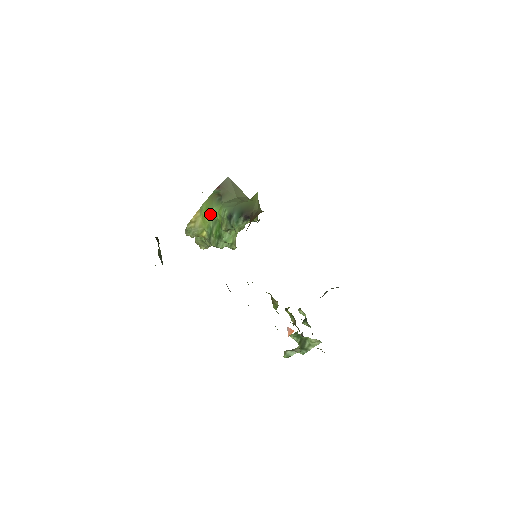
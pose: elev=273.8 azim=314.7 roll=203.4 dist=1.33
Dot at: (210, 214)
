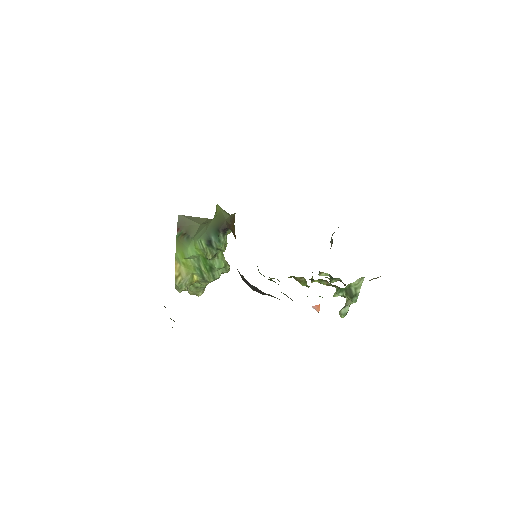
Dot at: (189, 256)
